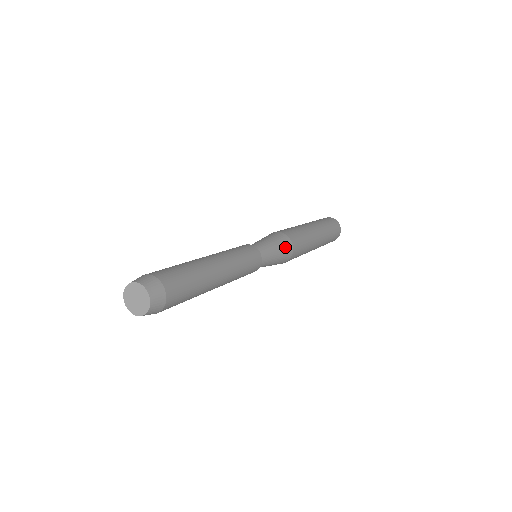
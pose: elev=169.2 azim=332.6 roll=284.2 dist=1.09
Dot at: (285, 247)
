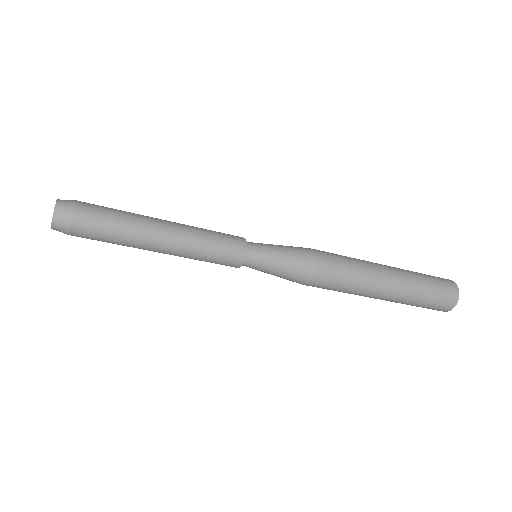
Dot at: (299, 250)
